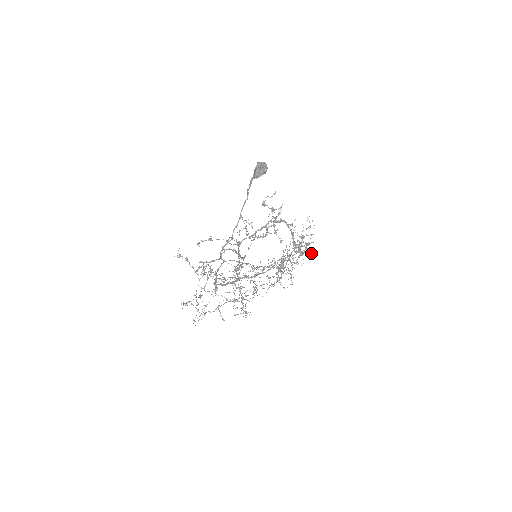
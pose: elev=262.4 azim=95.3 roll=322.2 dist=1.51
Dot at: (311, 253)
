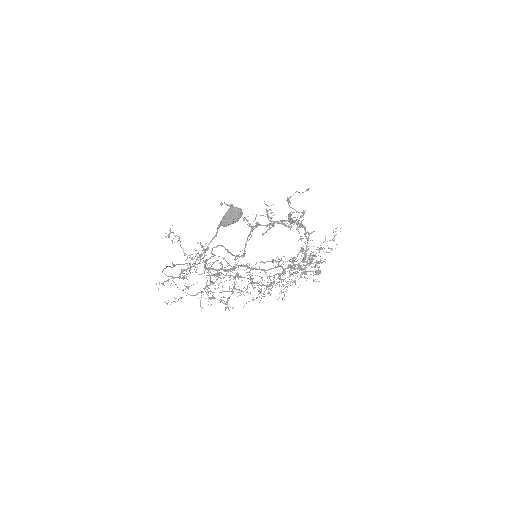
Dot at: (318, 274)
